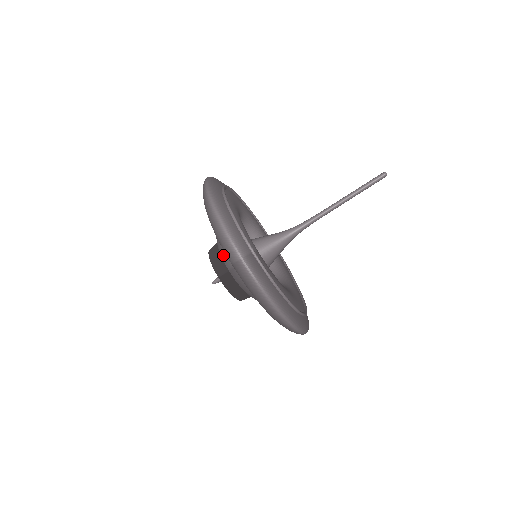
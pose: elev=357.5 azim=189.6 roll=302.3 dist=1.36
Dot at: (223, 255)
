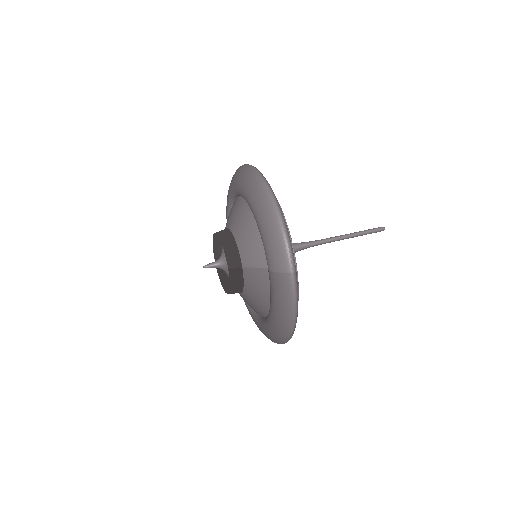
Dot at: (247, 251)
